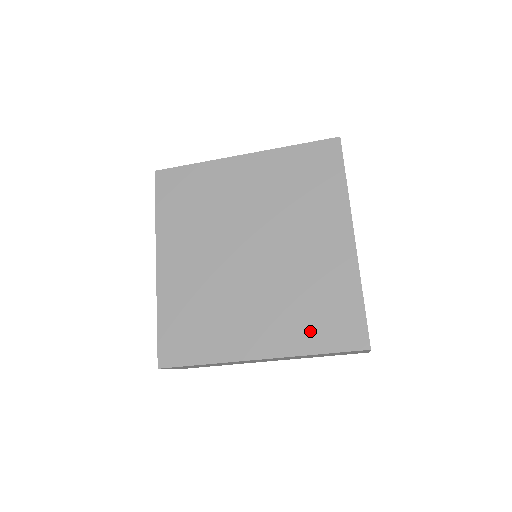
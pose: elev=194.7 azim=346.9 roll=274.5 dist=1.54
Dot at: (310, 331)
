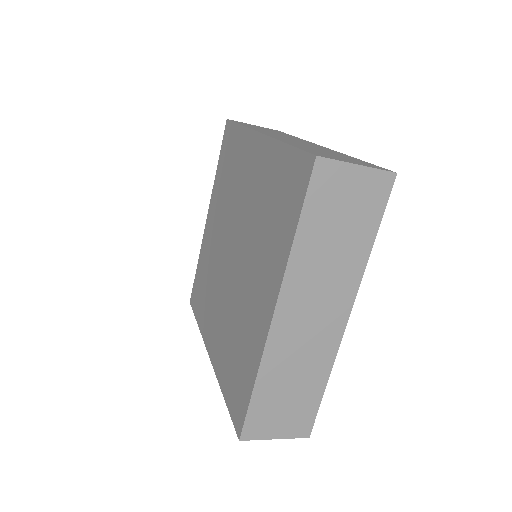
Dot at: (280, 230)
